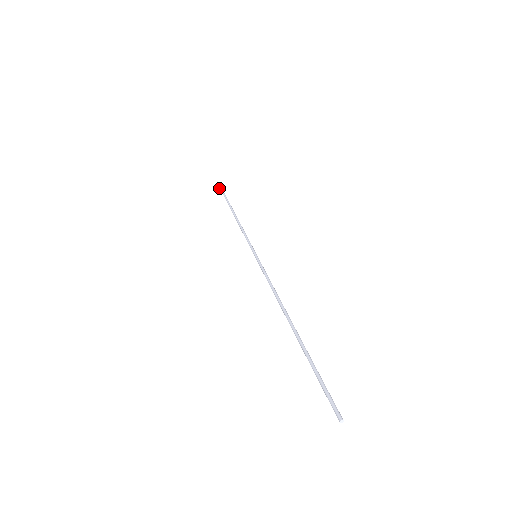
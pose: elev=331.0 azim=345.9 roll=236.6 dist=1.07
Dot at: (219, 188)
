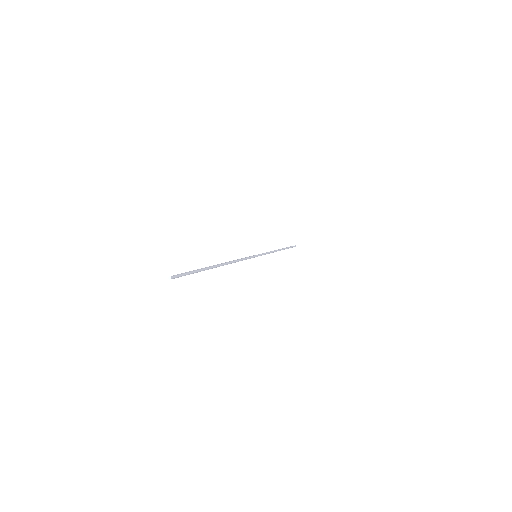
Dot at: occluded
